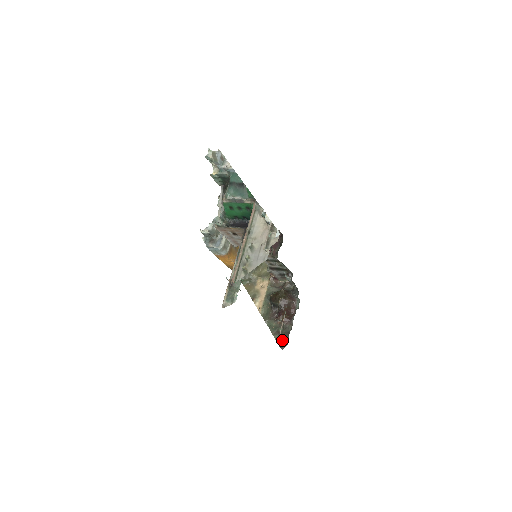
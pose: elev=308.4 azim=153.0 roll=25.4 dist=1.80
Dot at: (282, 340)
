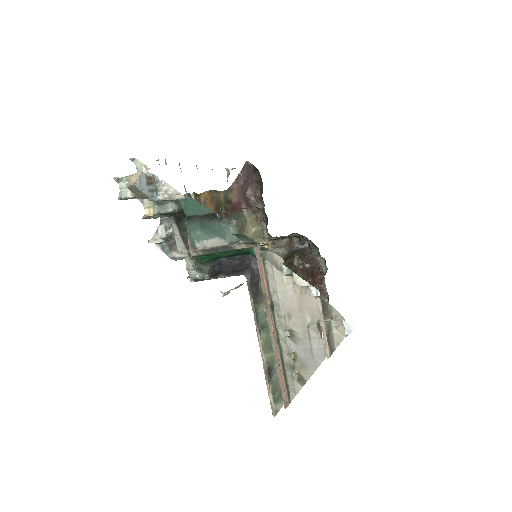
Dot at: occluded
